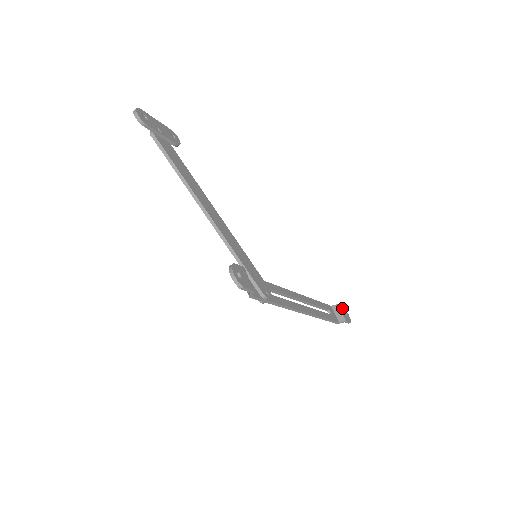
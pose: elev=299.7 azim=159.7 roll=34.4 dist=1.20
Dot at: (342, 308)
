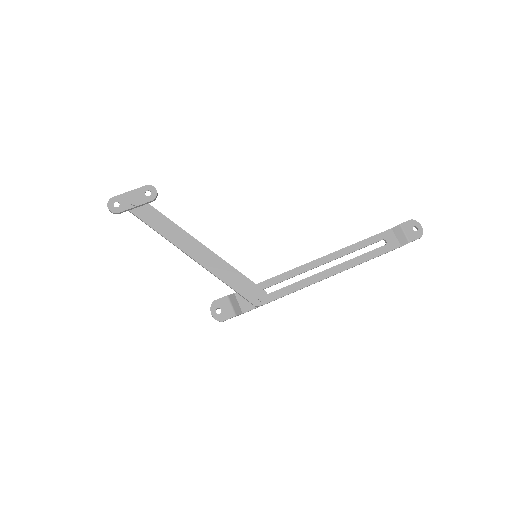
Dot at: (408, 224)
